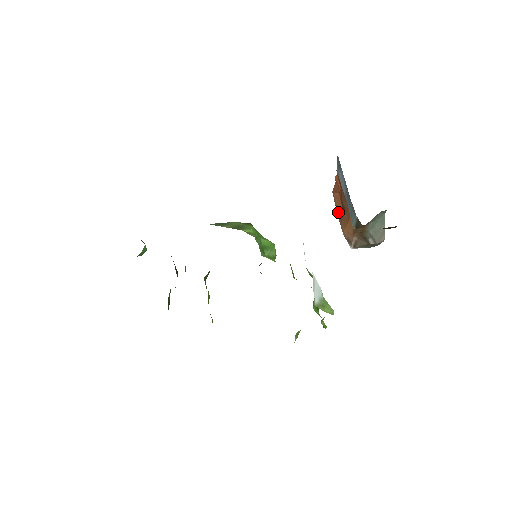
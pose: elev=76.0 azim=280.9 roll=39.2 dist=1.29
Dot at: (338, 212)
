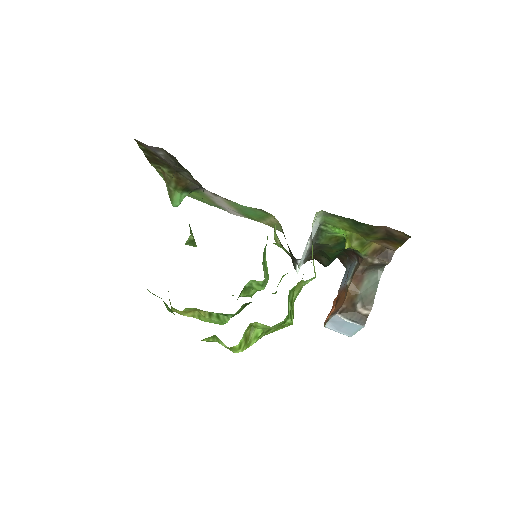
Dot at: occluded
